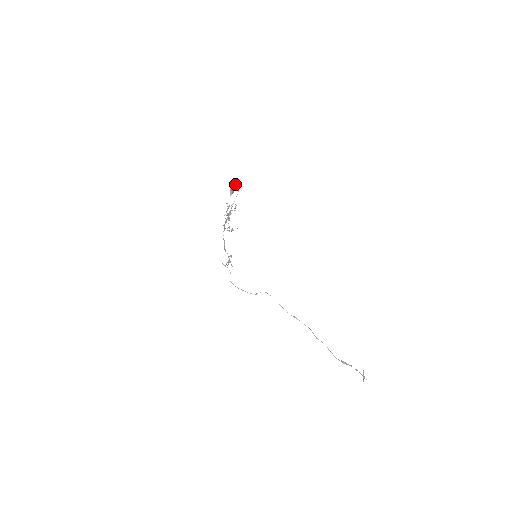
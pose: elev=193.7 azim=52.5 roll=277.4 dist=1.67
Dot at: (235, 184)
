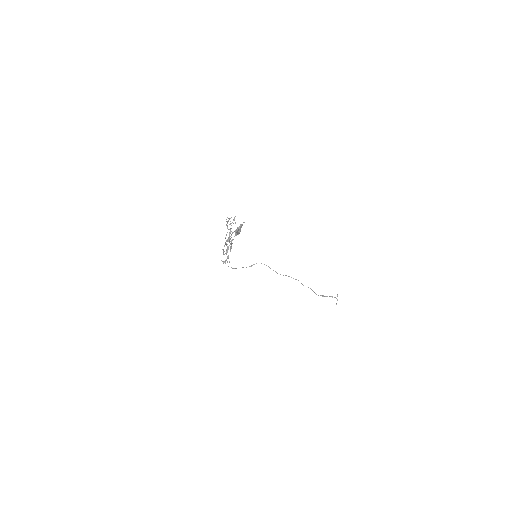
Dot at: (241, 226)
